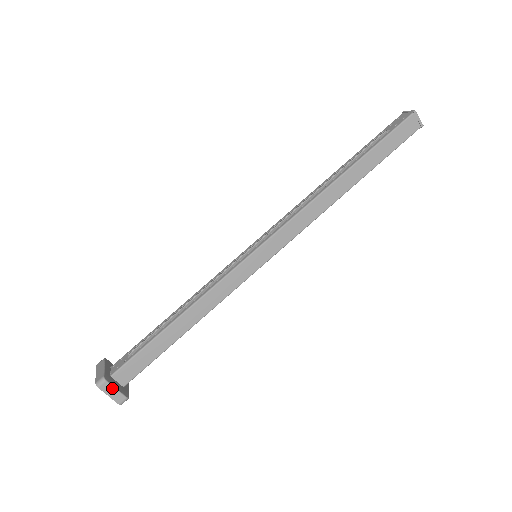
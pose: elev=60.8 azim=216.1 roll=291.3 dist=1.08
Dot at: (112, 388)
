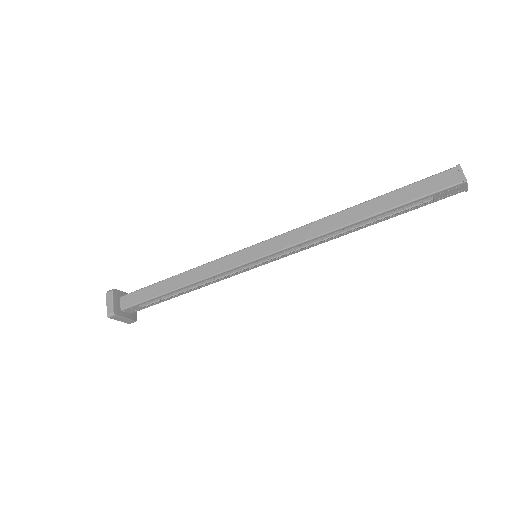
Dot at: (112, 299)
